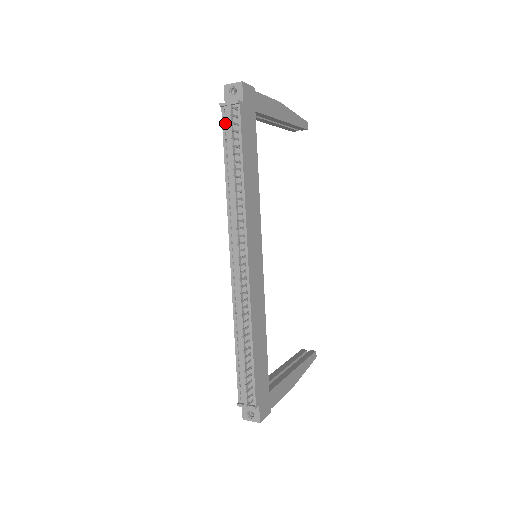
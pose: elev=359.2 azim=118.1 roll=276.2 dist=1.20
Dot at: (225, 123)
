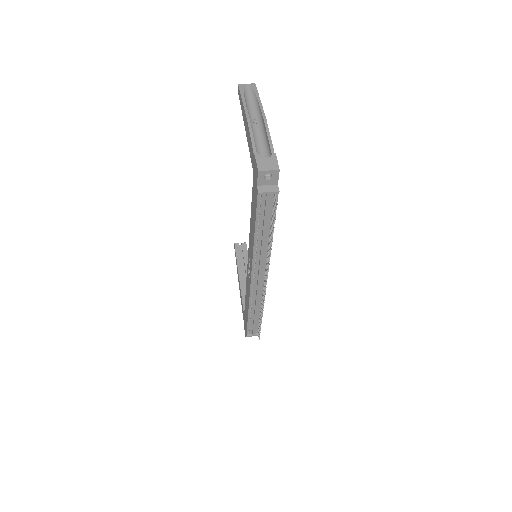
Dot at: (260, 204)
